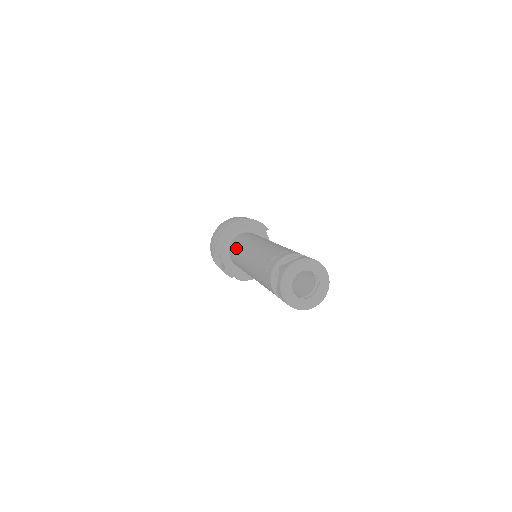
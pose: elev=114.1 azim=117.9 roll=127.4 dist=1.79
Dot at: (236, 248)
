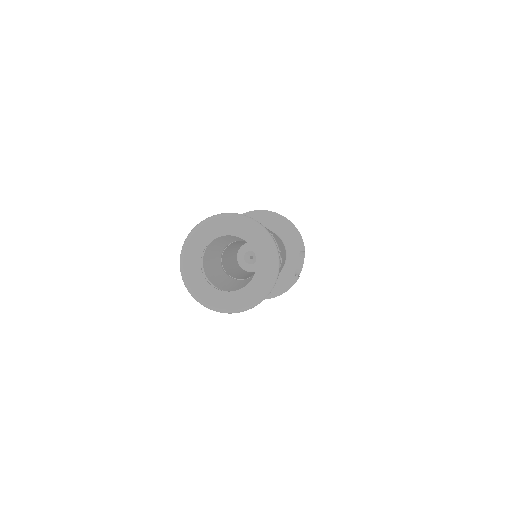
Dot at: occluded
